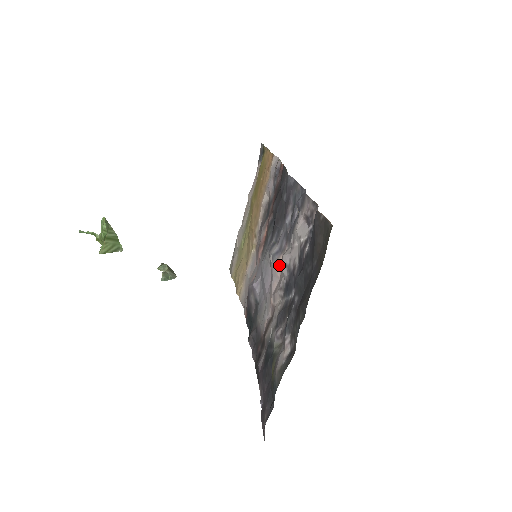
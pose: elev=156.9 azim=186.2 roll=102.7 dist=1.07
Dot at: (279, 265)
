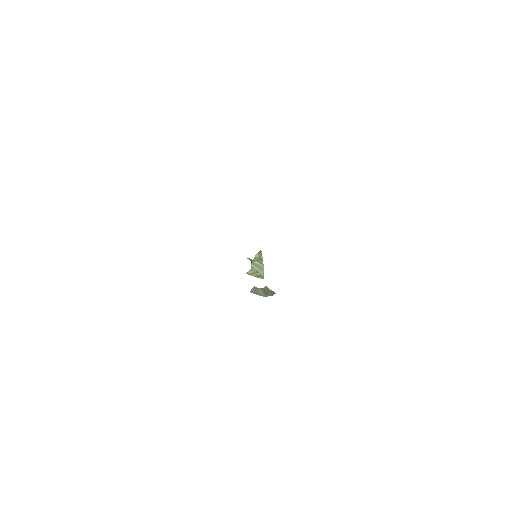
Dot at: occluded
